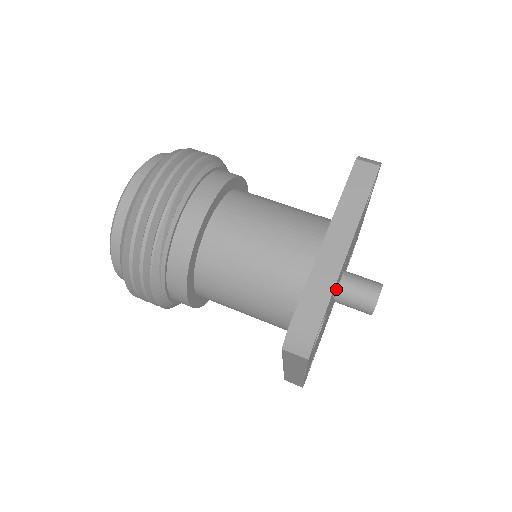
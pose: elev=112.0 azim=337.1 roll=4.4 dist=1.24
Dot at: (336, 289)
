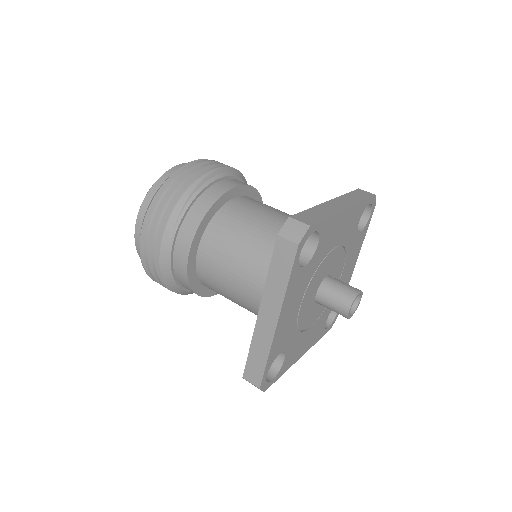
Dot at: (323, 269)
